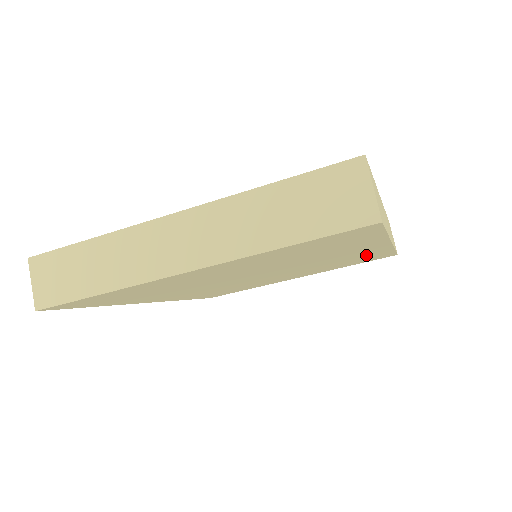
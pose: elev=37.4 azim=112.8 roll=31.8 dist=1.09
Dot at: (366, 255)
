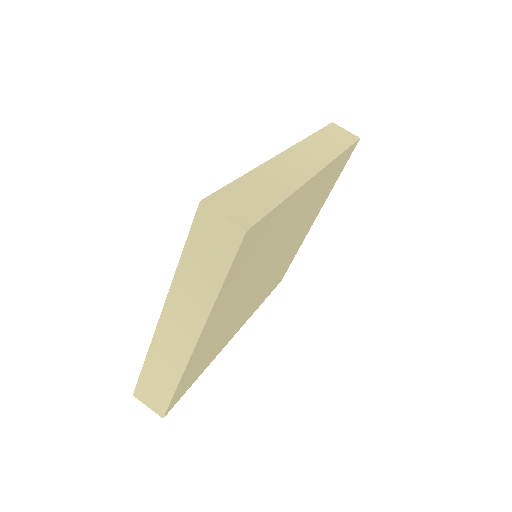
Dot at: (324, 180)
